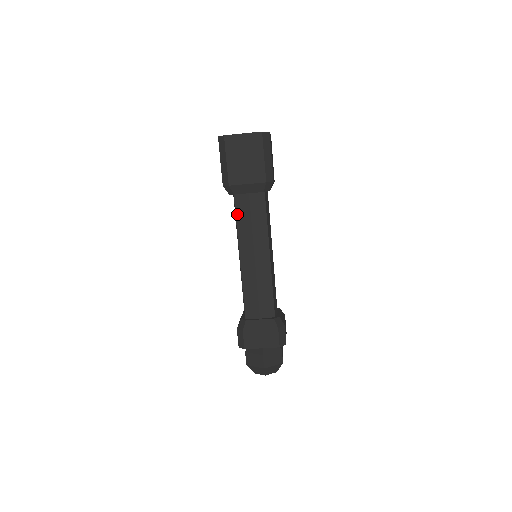
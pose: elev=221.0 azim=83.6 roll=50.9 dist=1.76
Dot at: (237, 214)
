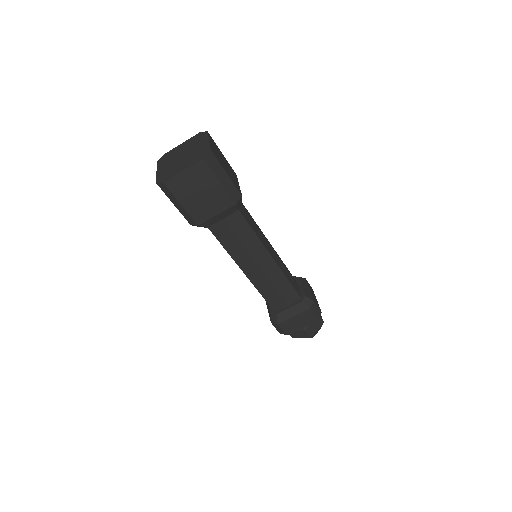
Dot at: (220, 240)
